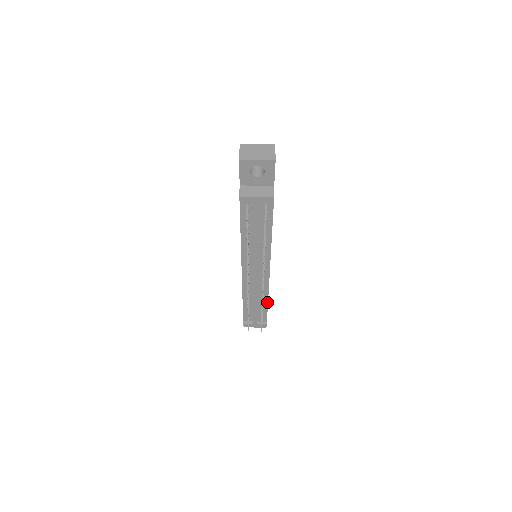
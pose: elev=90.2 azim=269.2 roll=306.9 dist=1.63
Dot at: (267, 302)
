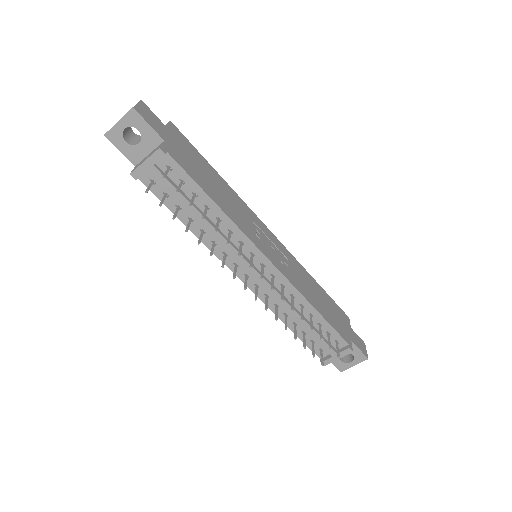
Dot at: (316, 312)
